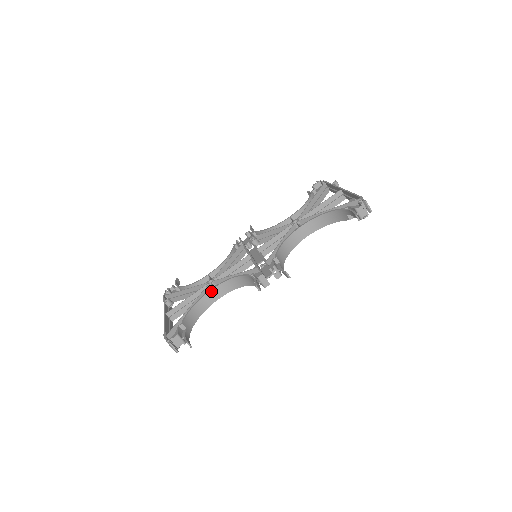
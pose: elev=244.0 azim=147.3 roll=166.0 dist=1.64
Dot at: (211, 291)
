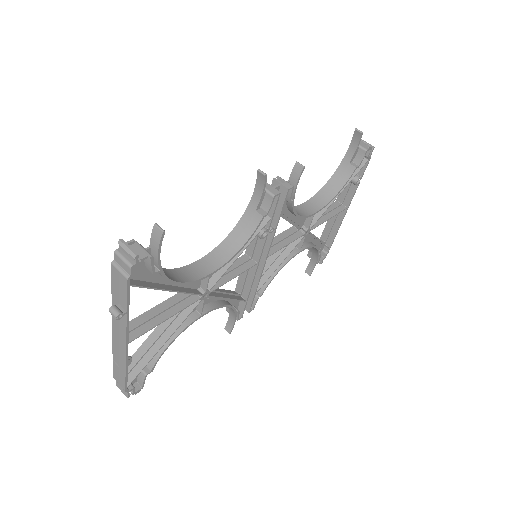
Dot at: (194, 264)
